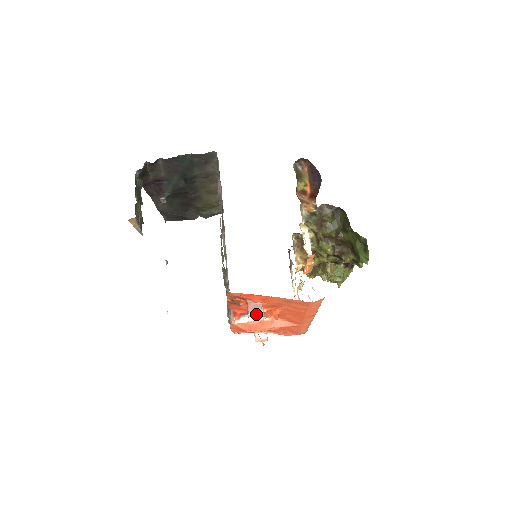
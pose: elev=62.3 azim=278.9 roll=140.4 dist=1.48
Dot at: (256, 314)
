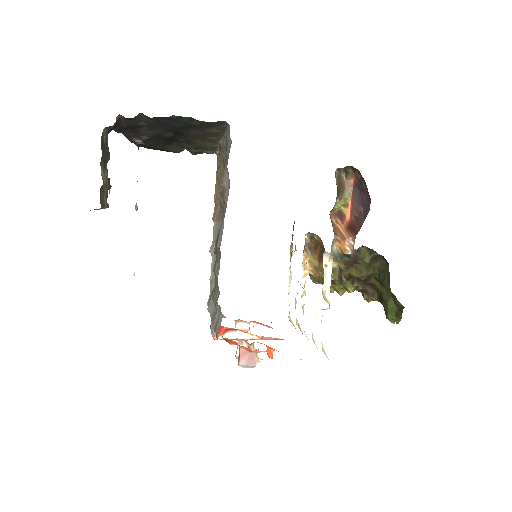
Dot at: (248, 365)
